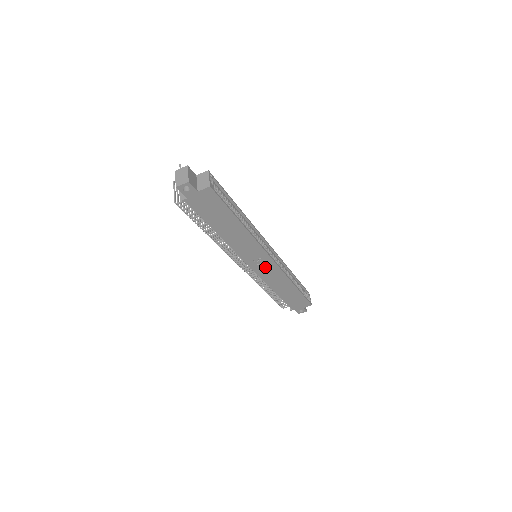
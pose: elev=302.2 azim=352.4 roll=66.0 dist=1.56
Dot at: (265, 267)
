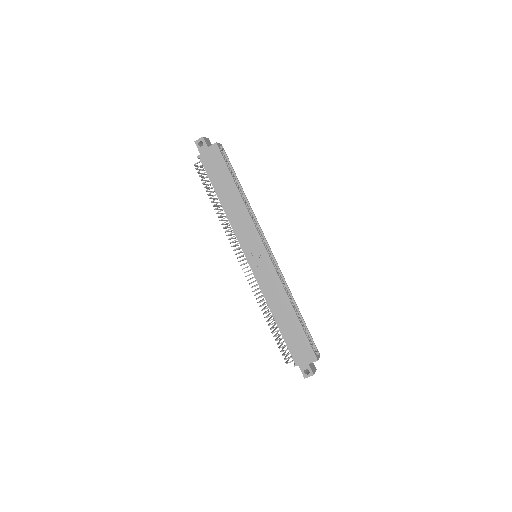
Dot at: (260, 263)
